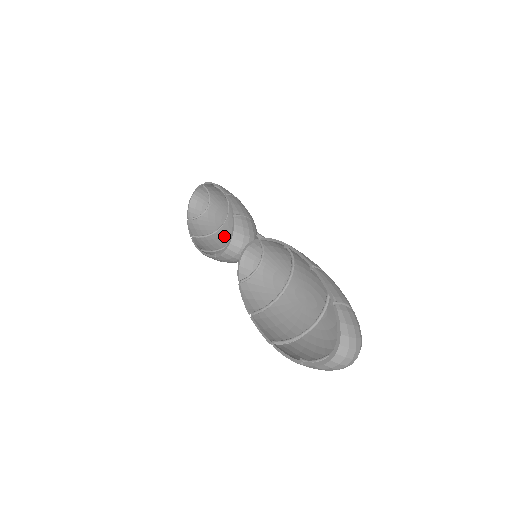
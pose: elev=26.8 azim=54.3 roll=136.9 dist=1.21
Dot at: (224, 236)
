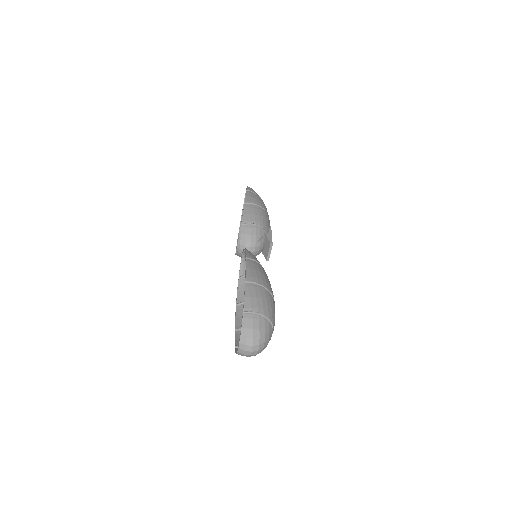
Dot at: occluded
